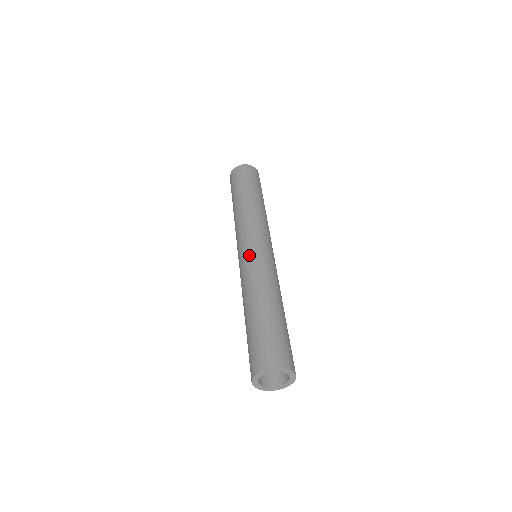
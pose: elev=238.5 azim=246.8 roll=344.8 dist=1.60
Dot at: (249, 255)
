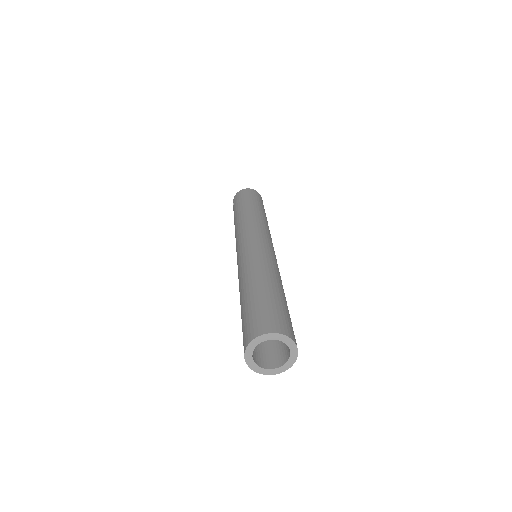
Dot at: (260, 245)
